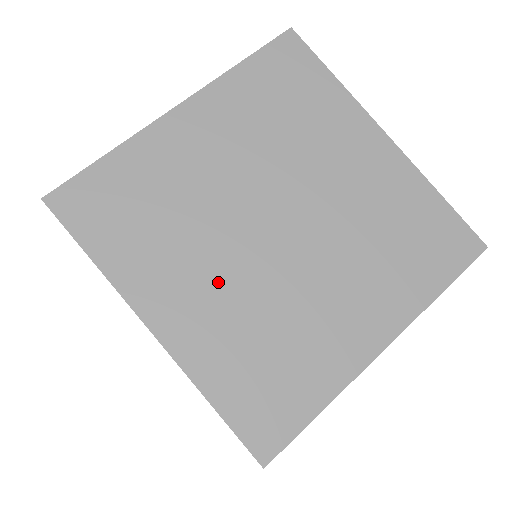
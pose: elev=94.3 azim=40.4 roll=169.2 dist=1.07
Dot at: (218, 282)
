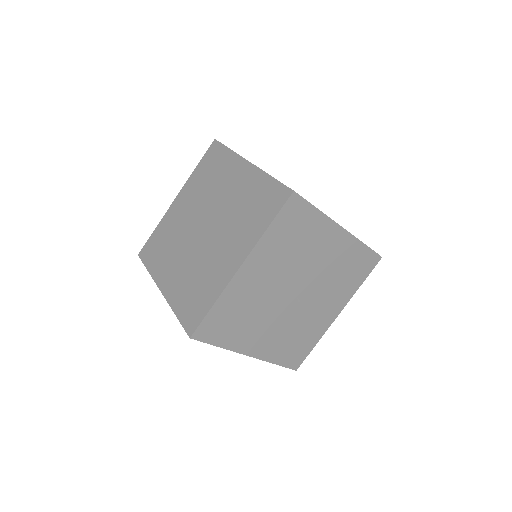
Dot at: occluded
